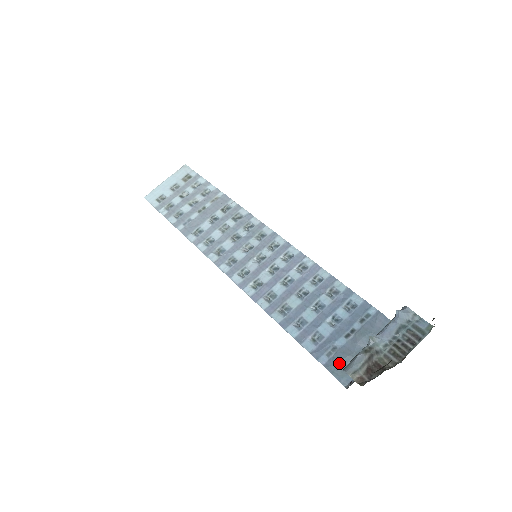
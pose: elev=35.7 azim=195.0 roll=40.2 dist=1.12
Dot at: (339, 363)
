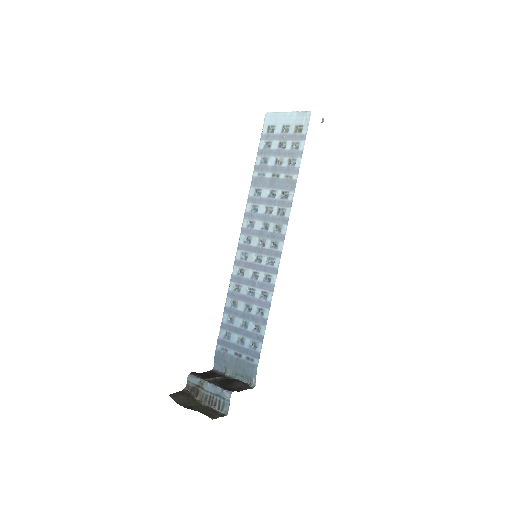
Dot at: (221, 358)
